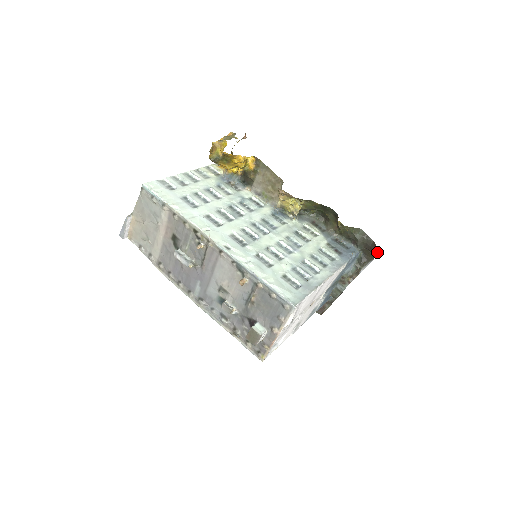
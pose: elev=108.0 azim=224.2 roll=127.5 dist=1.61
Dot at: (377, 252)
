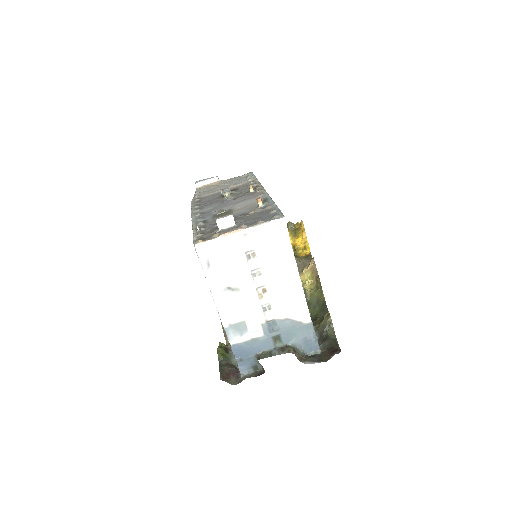
Dot at: (336, 353)
